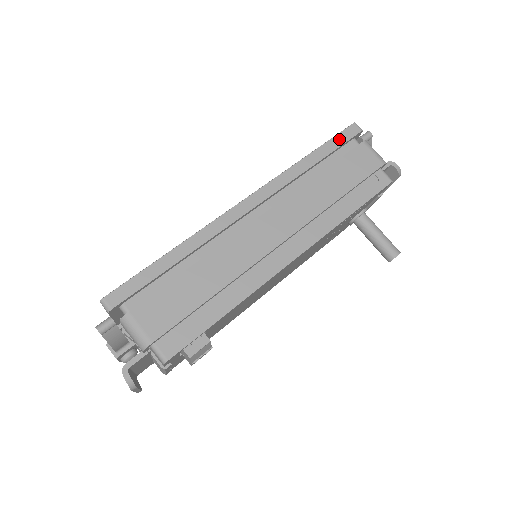
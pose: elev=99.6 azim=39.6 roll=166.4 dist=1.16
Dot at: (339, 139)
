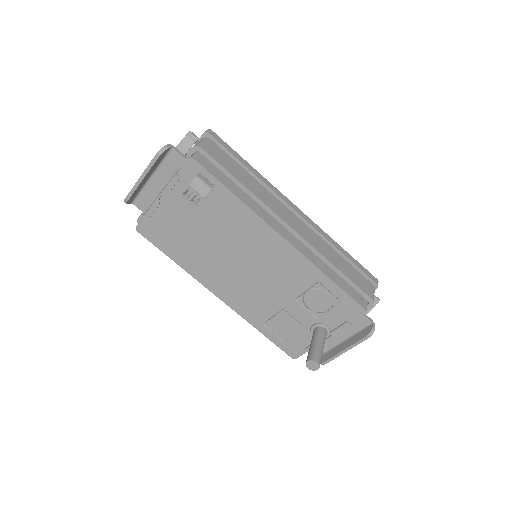
Dot at: (364, 269)
